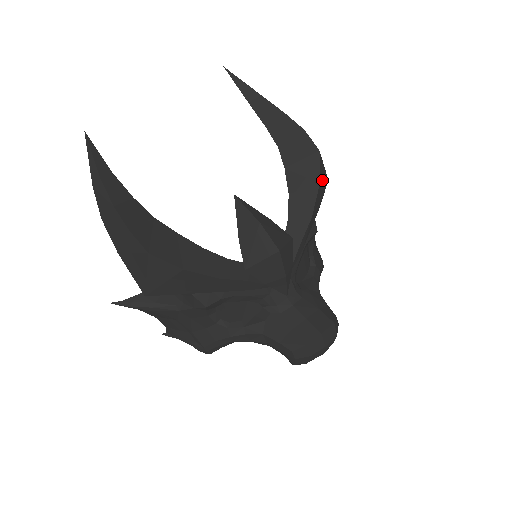
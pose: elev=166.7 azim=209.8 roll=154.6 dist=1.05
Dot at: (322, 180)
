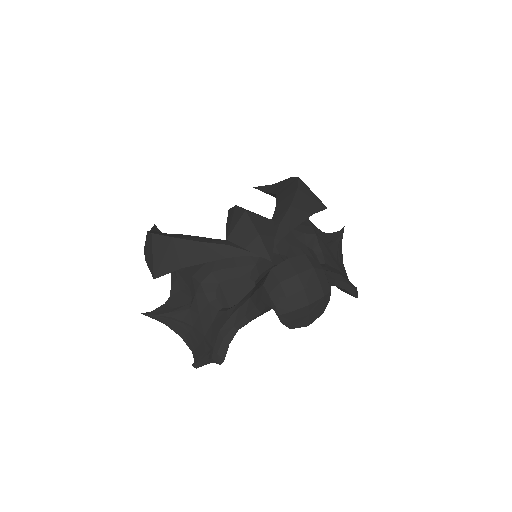
Dot at: (306, 194)
